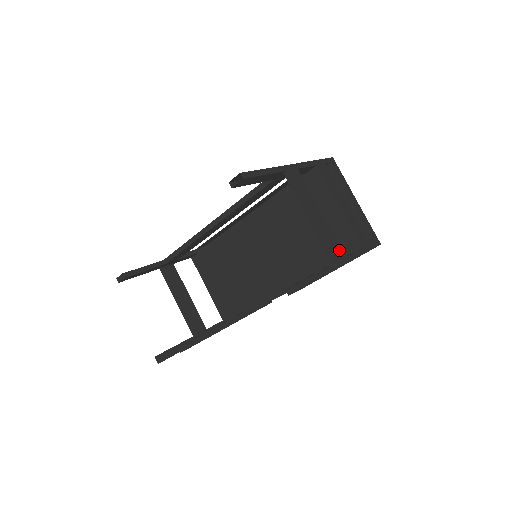
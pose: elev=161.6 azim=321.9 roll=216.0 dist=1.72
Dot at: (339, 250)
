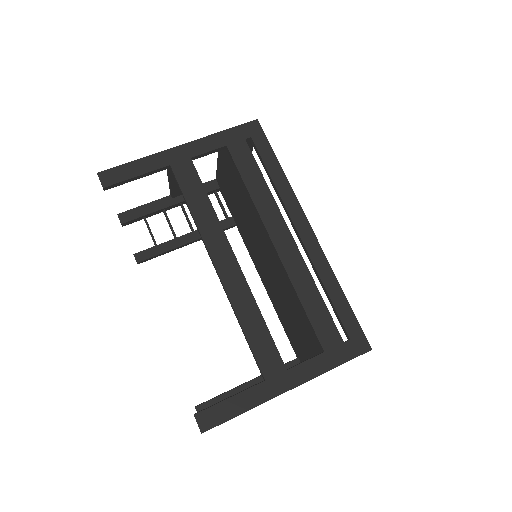
Dot at: occluded
